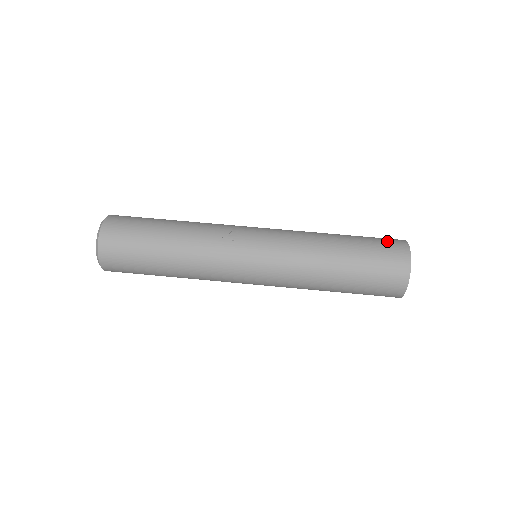
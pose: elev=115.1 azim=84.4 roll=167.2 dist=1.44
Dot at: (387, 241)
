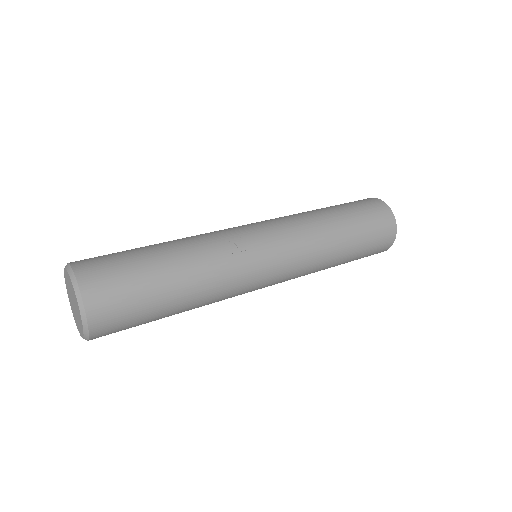
Dot at: (369, 204)
